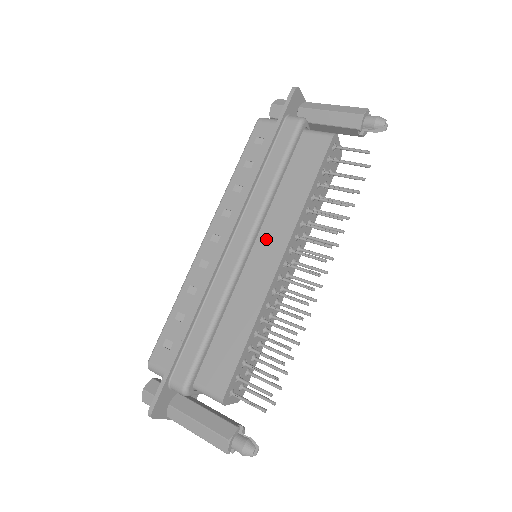
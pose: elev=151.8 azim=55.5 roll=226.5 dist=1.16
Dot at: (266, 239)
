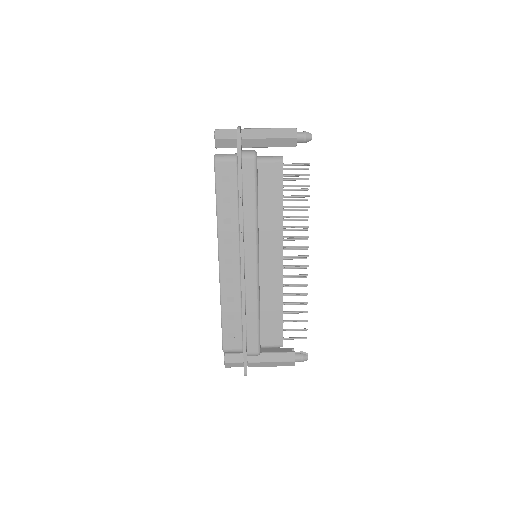
Dot at: (266, 249)
